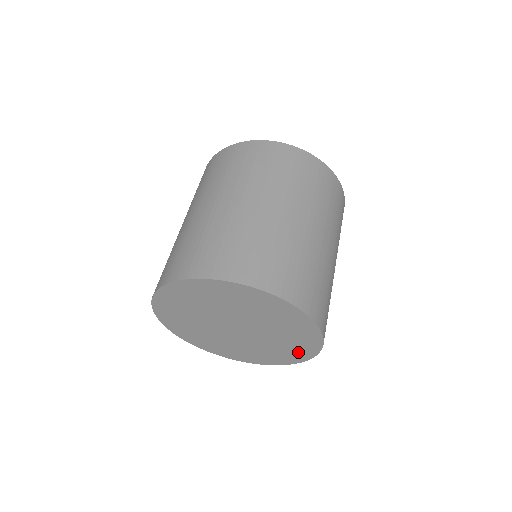
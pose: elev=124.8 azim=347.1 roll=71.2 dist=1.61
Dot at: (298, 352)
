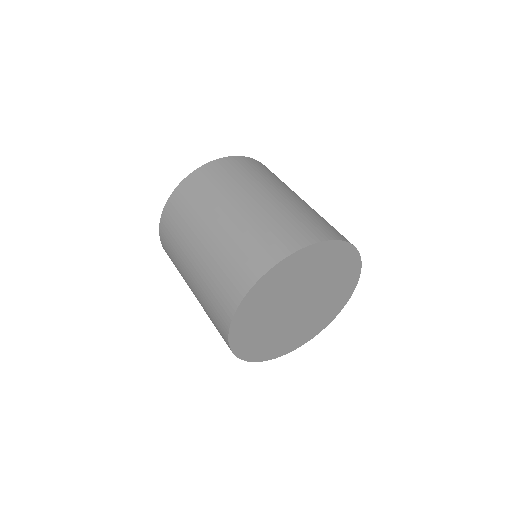
Dot at: (349, 280)
